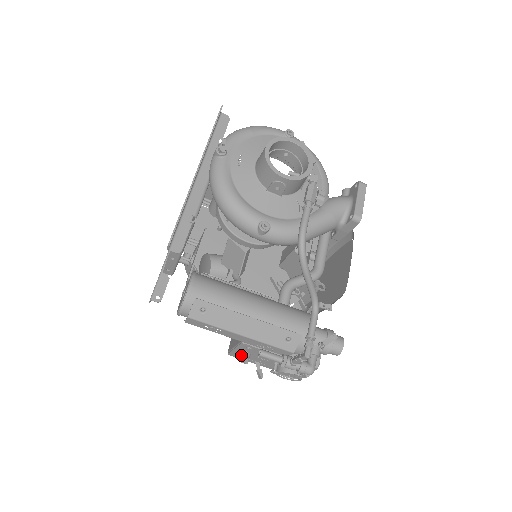
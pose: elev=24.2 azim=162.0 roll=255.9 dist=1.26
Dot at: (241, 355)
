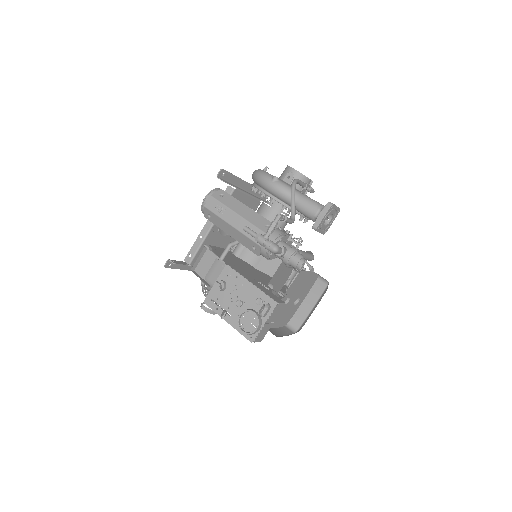
Dot at: (220, 280)
